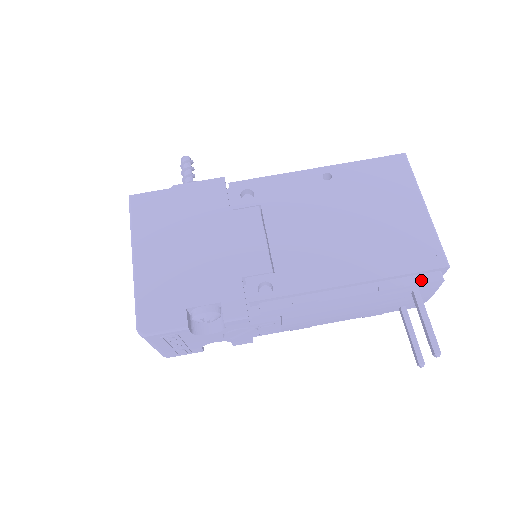
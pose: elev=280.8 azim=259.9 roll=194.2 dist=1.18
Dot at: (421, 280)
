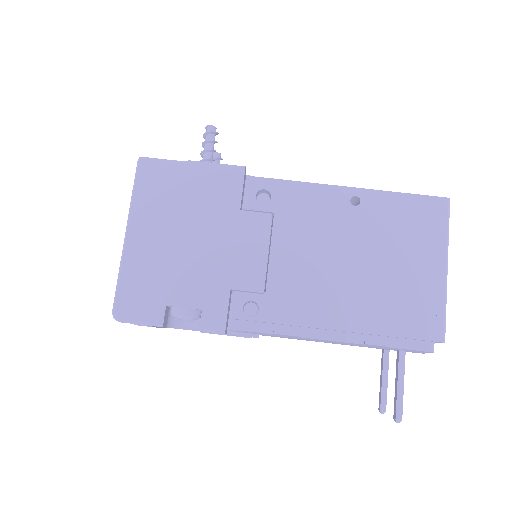
Dot at: (410, 346)
